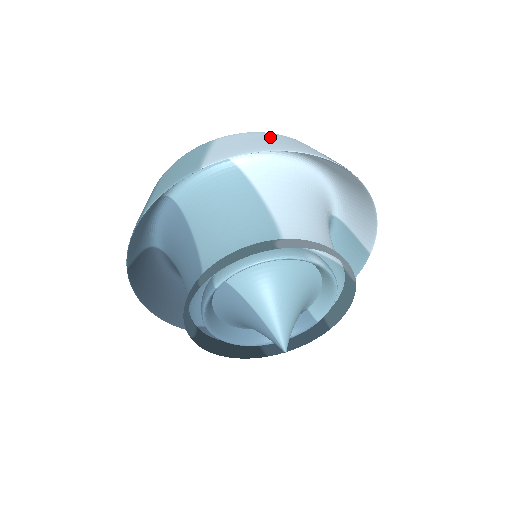
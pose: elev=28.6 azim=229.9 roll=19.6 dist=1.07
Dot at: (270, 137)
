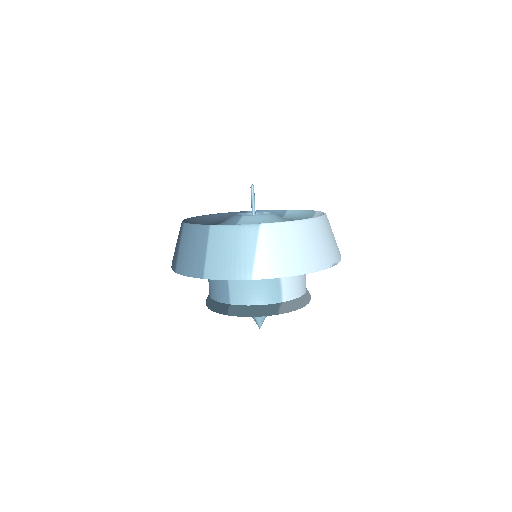
Dot at: (299, 239)
